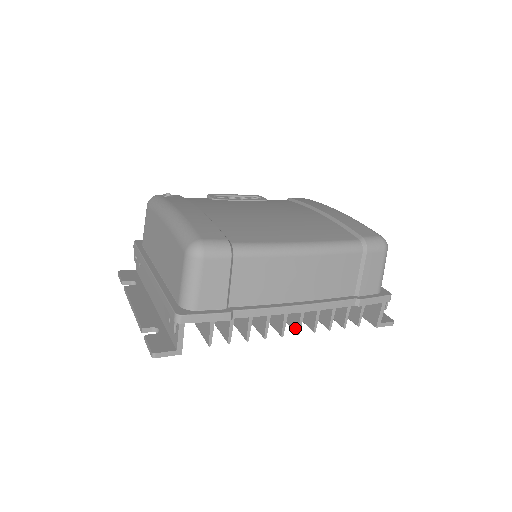
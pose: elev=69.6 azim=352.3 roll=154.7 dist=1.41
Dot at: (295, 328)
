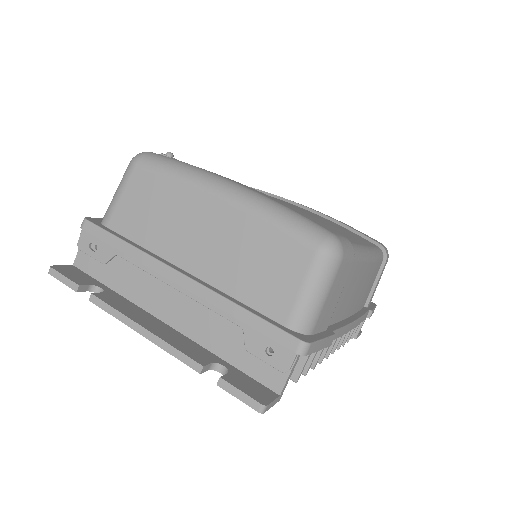
Dot at: occluded
